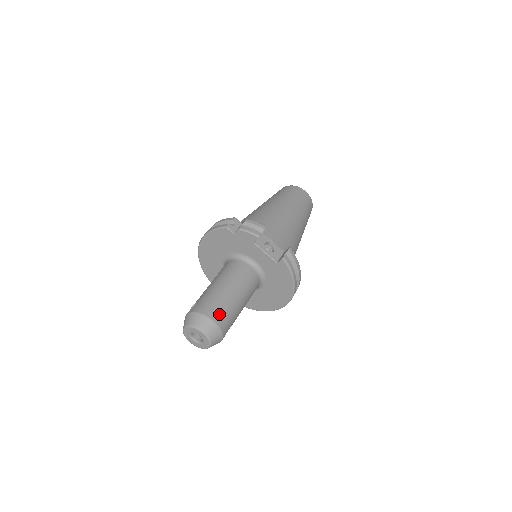
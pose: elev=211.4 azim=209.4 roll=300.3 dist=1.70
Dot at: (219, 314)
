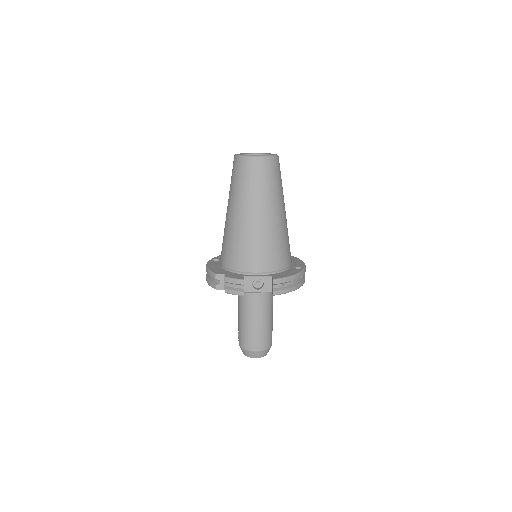
Dot at: (257, 344)
